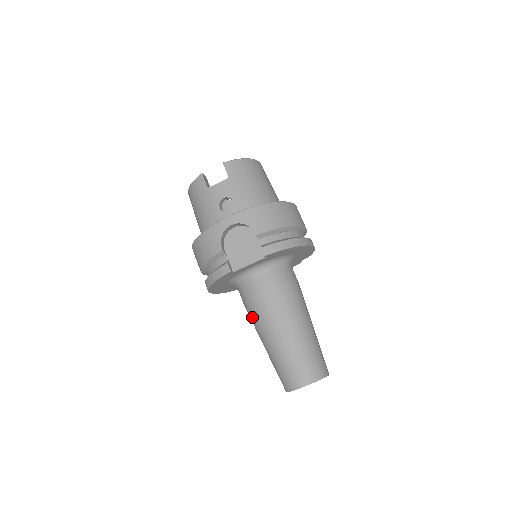
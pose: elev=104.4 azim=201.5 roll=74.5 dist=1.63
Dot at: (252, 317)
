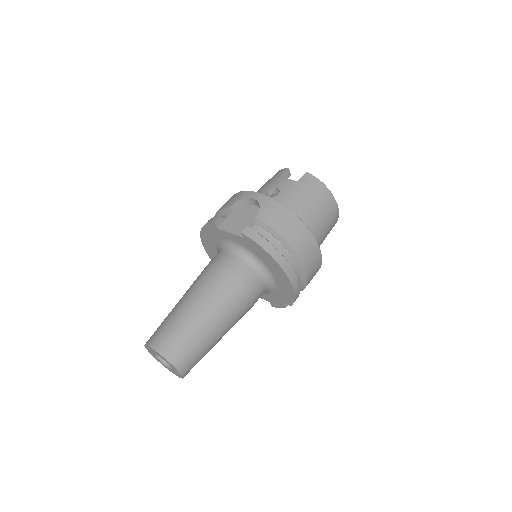
Dot at: occluded
